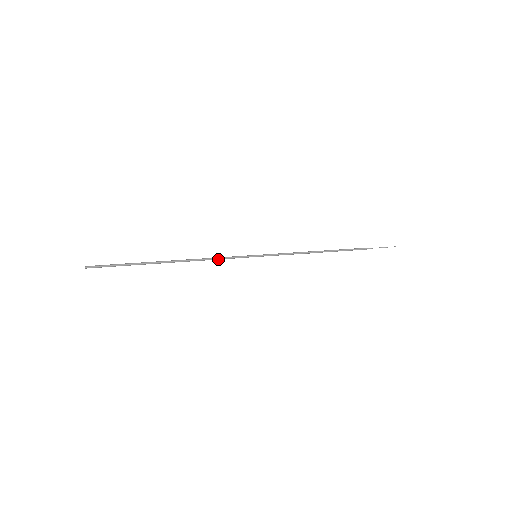
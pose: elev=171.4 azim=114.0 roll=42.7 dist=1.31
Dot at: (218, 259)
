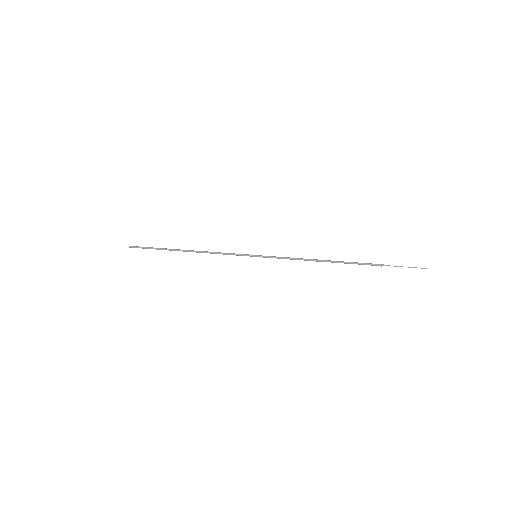
Dot at: occluded
